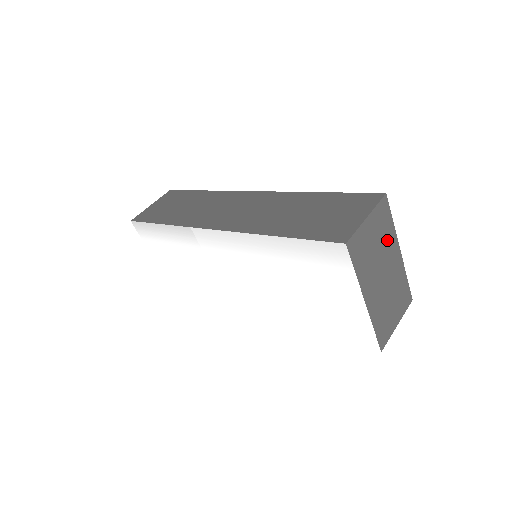
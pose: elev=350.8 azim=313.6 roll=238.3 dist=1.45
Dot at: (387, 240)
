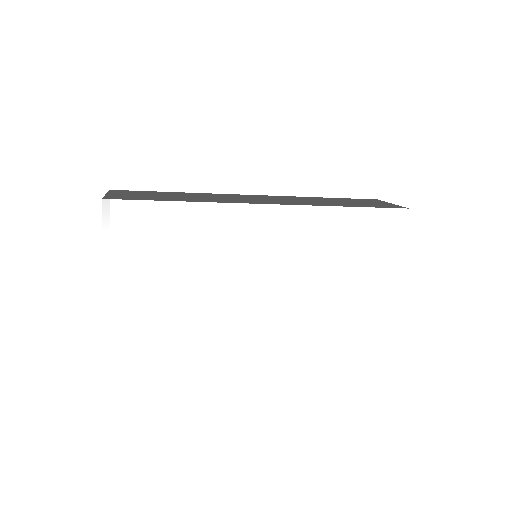
Dot at: occluded
